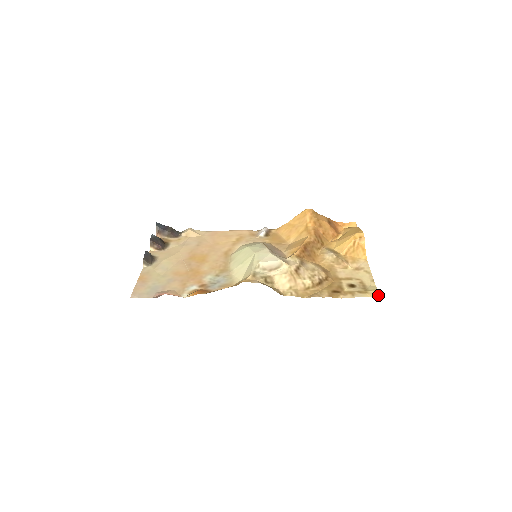
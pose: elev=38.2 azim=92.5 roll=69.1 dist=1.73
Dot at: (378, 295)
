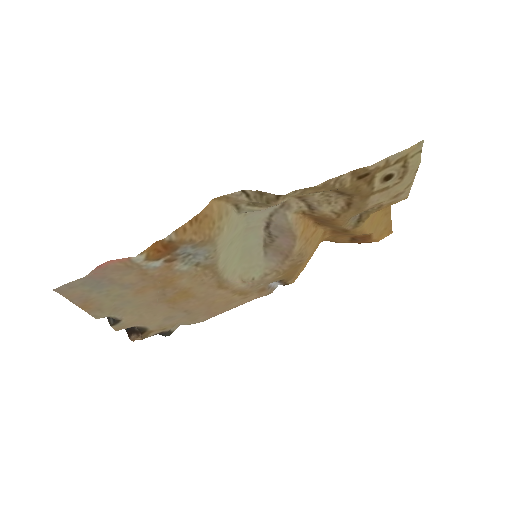
Dot at: (421, 141)
